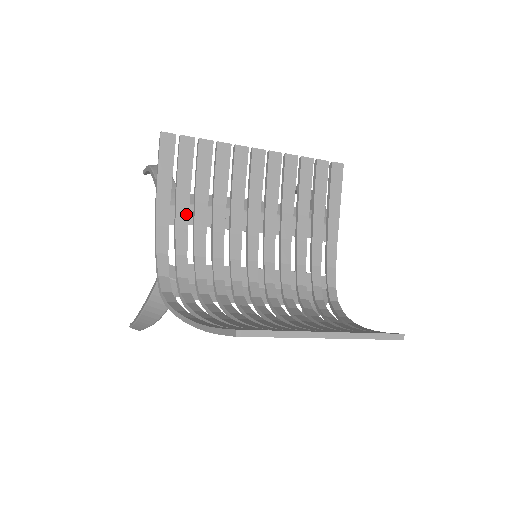
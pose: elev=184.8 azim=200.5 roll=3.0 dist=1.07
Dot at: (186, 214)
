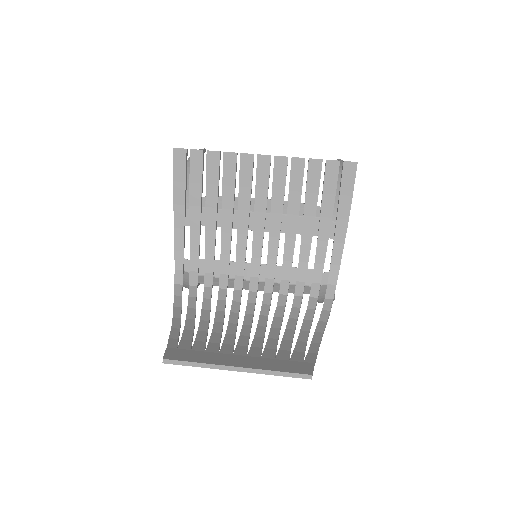
Dot at: (198, 218)
